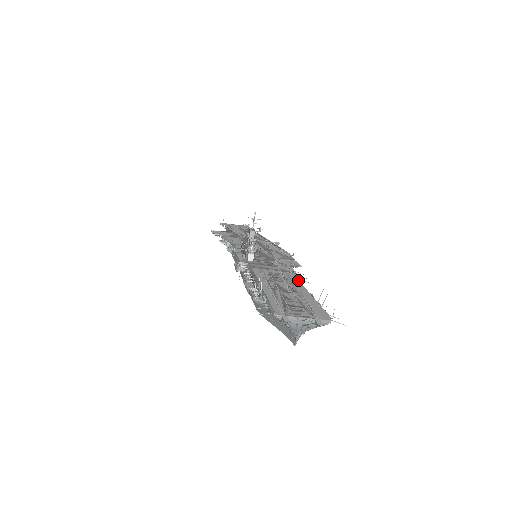
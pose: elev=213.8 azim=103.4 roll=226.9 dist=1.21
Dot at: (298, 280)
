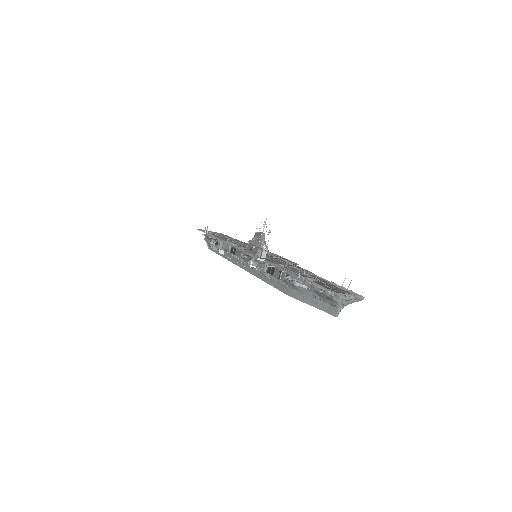
Dot at: (311, 273)
